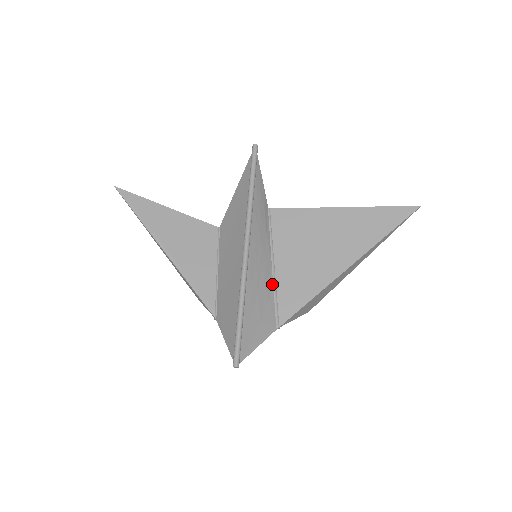
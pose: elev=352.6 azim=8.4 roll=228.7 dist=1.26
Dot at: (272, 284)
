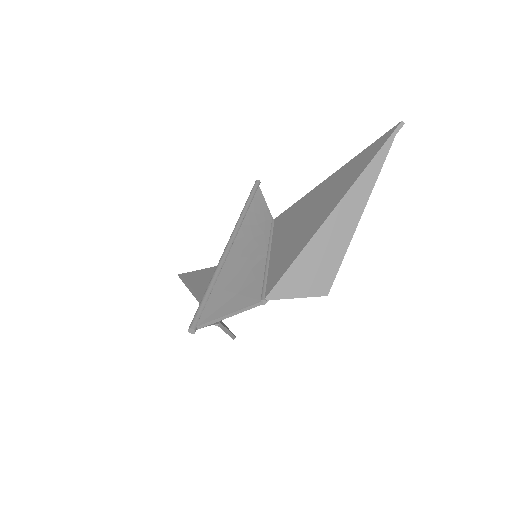
Dot at: (264, 267)
